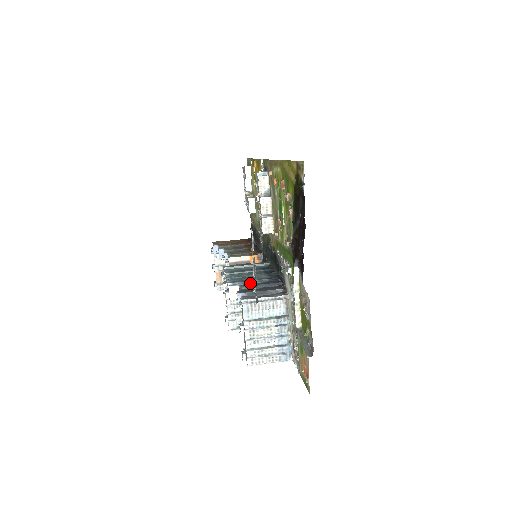
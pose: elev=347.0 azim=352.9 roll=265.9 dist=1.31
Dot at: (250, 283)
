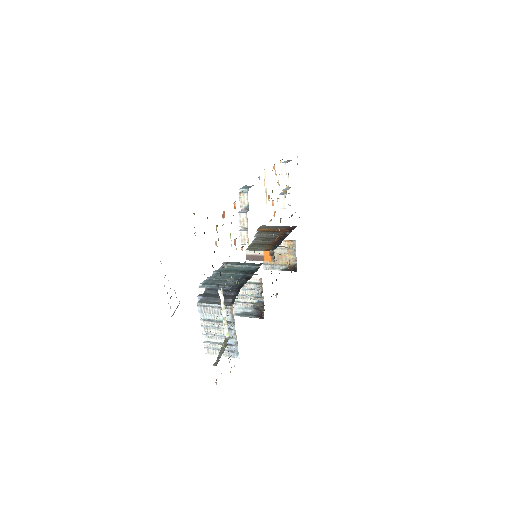
Dot at: (215, 288)
